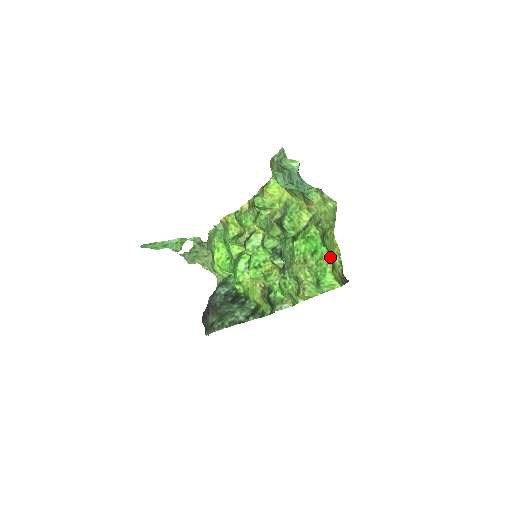
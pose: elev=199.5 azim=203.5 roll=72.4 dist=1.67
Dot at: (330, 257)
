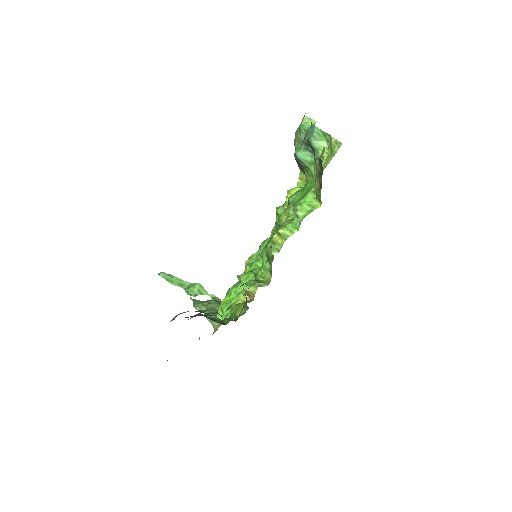
Dot at: occluded
